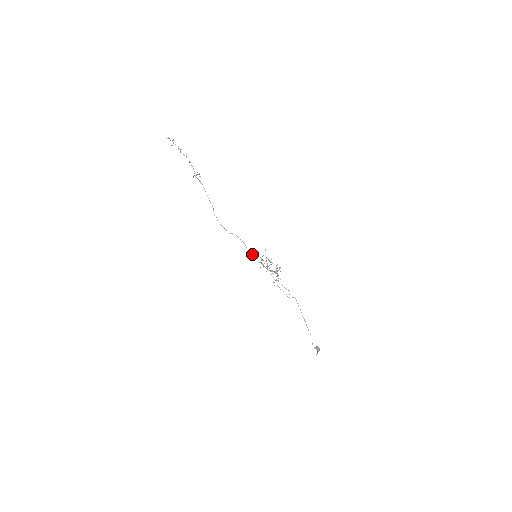
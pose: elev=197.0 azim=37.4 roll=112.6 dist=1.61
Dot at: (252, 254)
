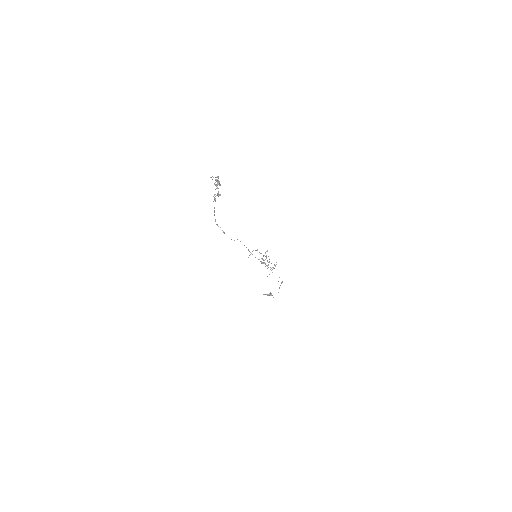
Dot at: (261, 261)
